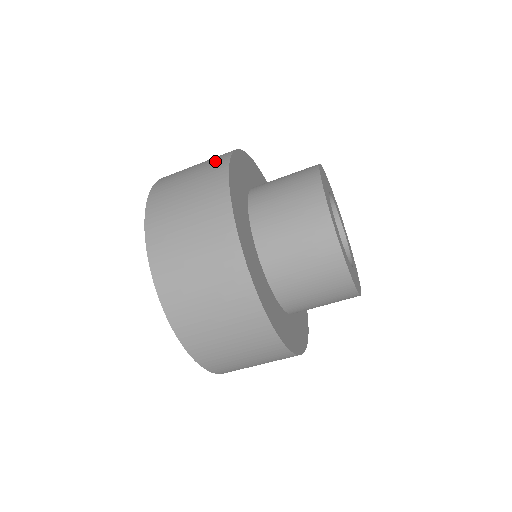
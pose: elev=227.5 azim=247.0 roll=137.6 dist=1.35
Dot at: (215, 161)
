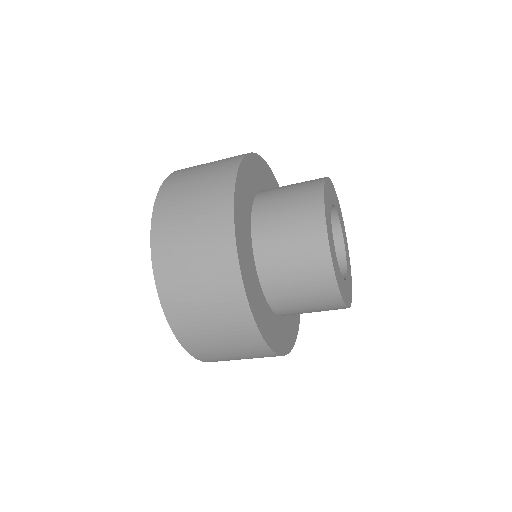
Dot at: (233, 157)
